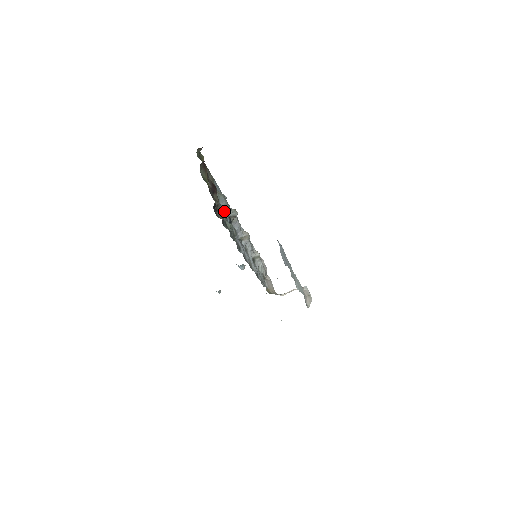
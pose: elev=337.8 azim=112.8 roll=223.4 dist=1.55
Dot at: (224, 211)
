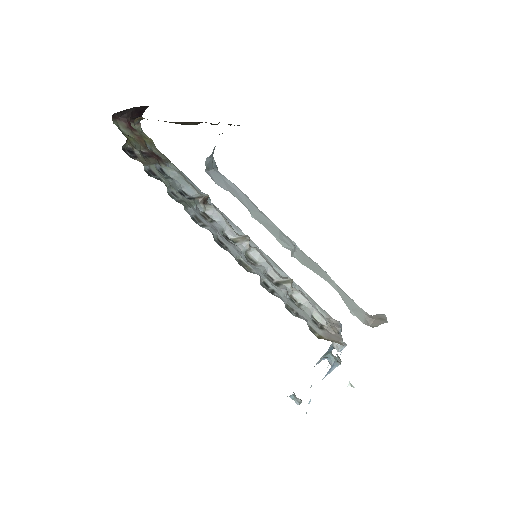
Dot at: (177, 185)
